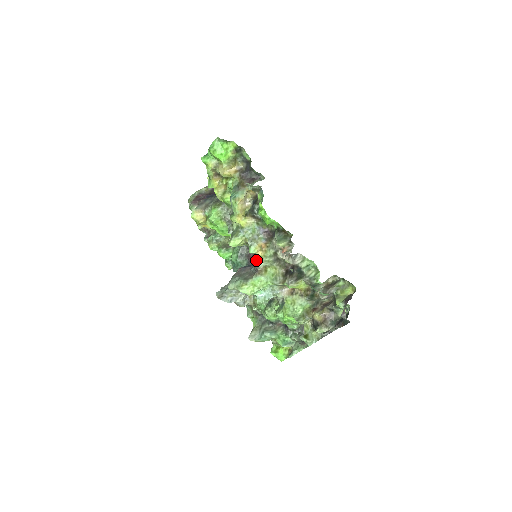
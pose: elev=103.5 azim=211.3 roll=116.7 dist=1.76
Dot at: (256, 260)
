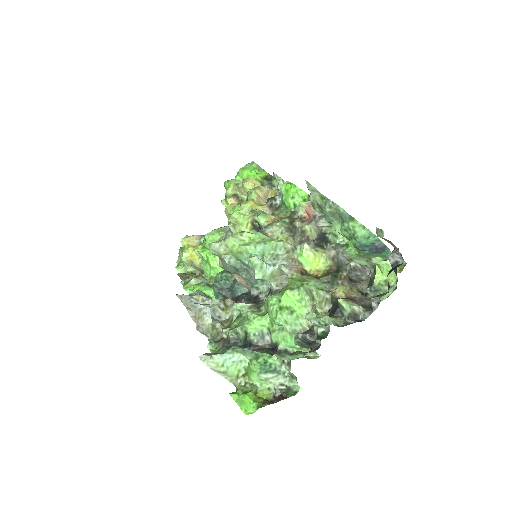
Dot at: occluded
